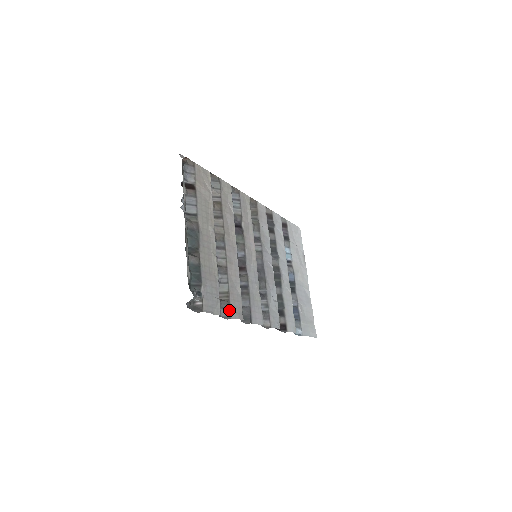
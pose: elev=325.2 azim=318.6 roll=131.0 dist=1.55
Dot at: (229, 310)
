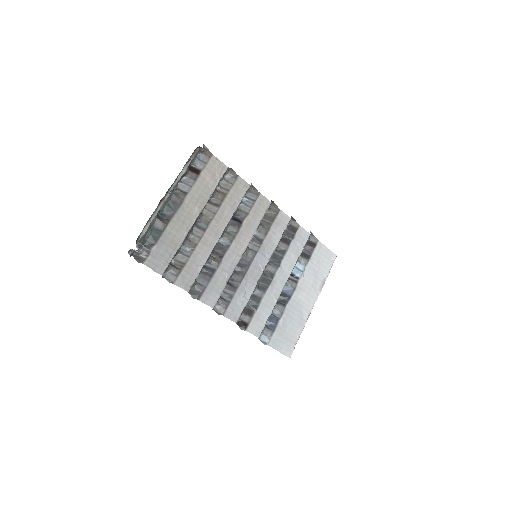
Dot at: (176, 277)
